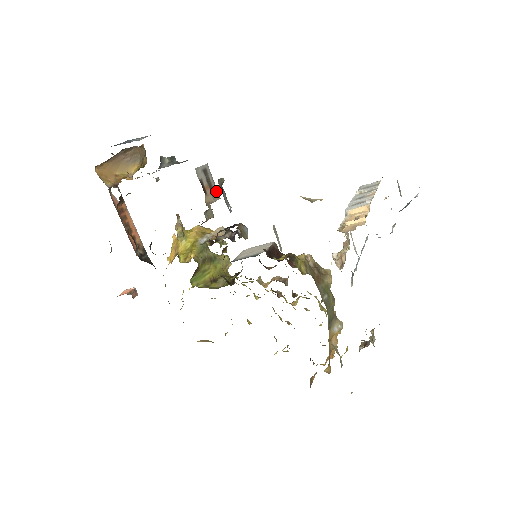
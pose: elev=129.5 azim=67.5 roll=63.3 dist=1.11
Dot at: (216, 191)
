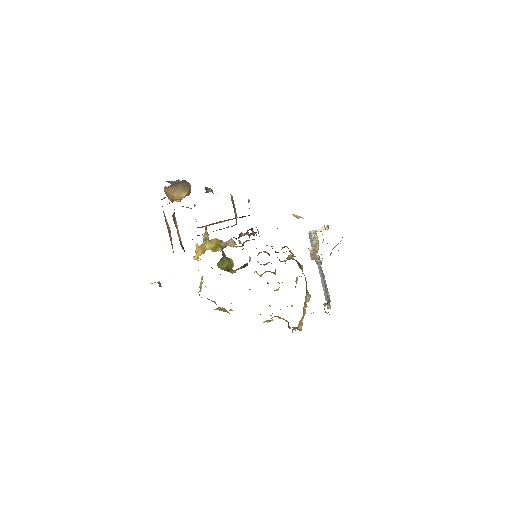
Dot at: (236, 213)
